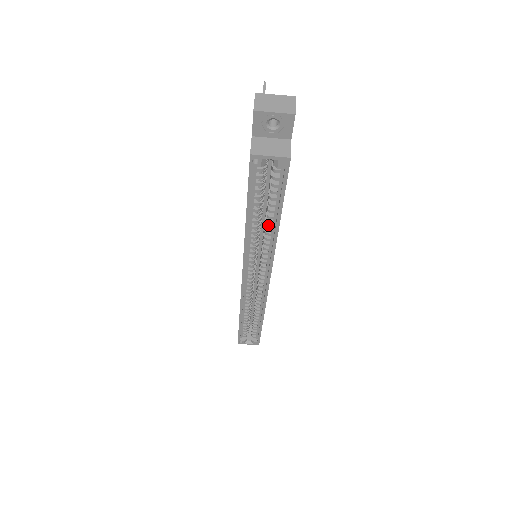
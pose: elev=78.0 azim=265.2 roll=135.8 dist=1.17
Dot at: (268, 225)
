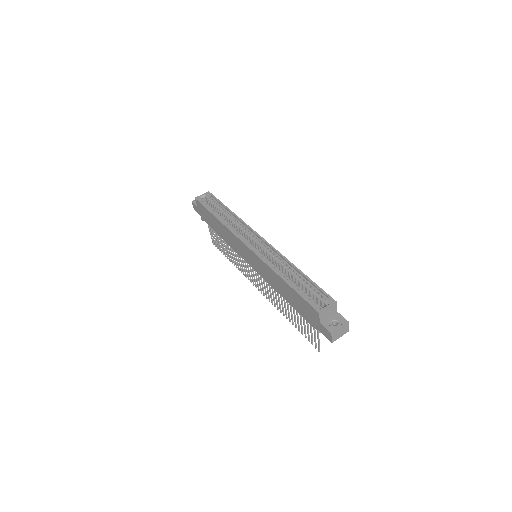
Dot at: (230, 218)
